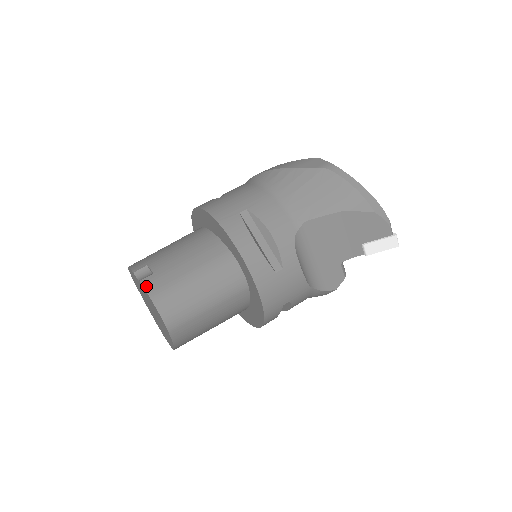
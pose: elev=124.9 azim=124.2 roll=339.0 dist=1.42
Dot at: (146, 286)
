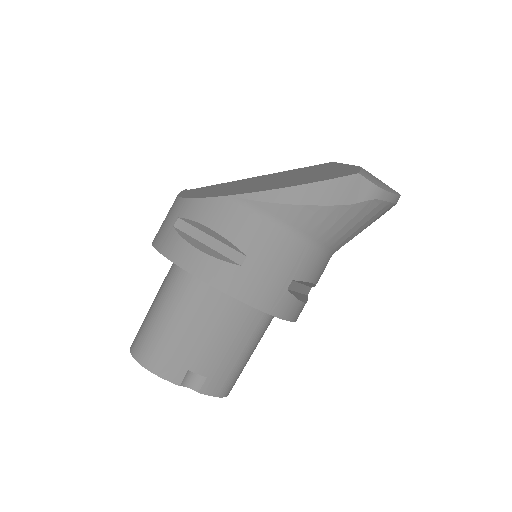
Dot at: (210, 393)
